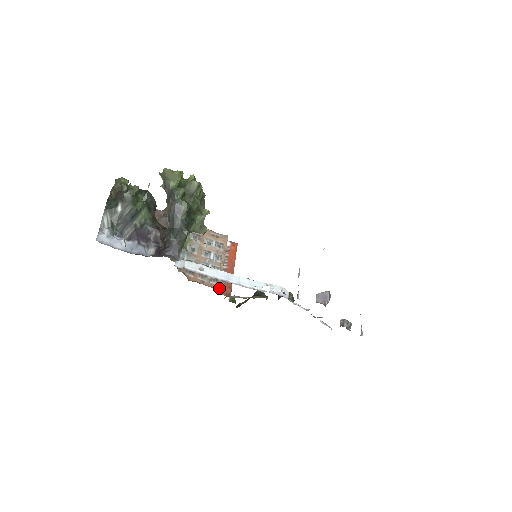
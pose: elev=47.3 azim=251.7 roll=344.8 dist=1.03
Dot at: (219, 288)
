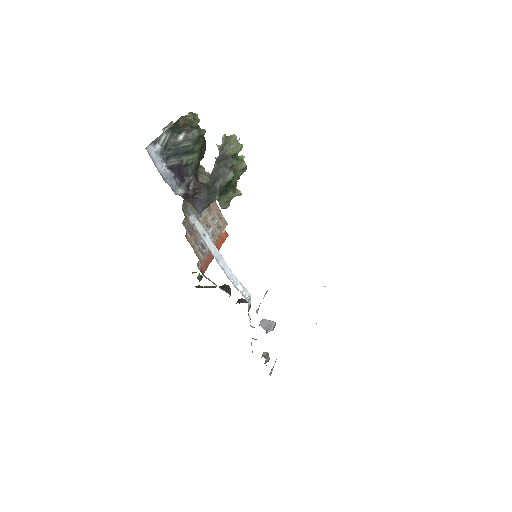
Dot at: (202, 261)
